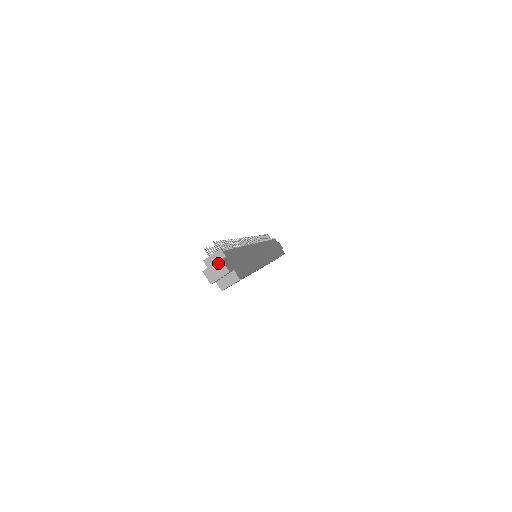
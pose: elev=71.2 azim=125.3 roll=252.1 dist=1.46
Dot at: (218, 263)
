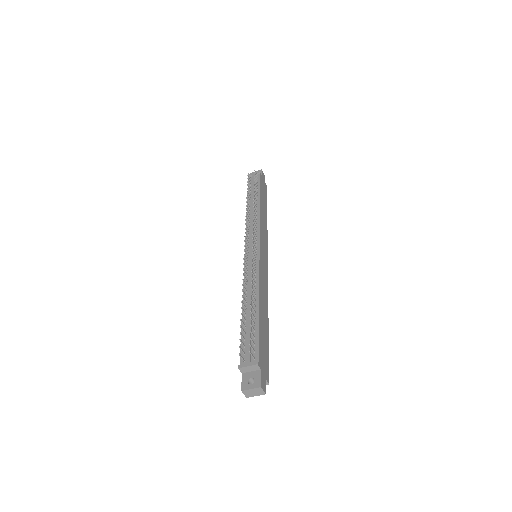
Dot at: (257, 389)
